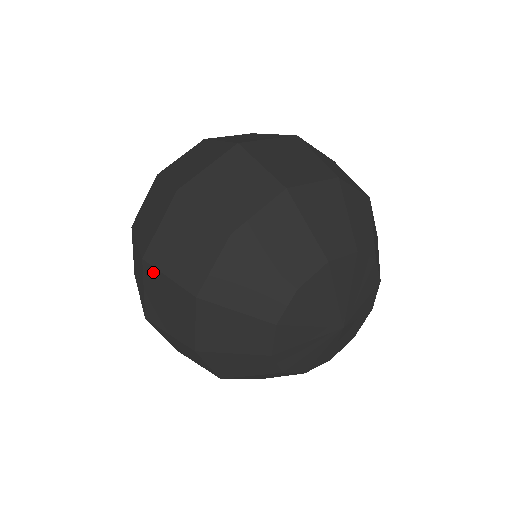
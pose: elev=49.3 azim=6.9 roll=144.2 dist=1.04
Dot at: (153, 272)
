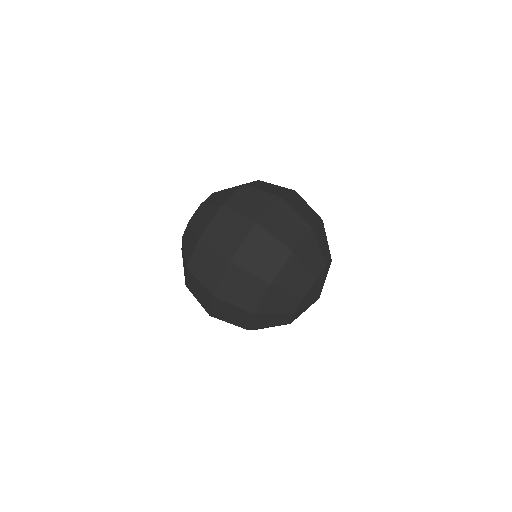
Dot at: (262, 232)
